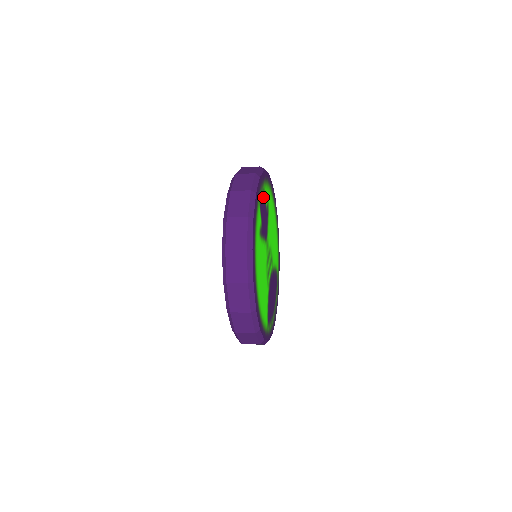
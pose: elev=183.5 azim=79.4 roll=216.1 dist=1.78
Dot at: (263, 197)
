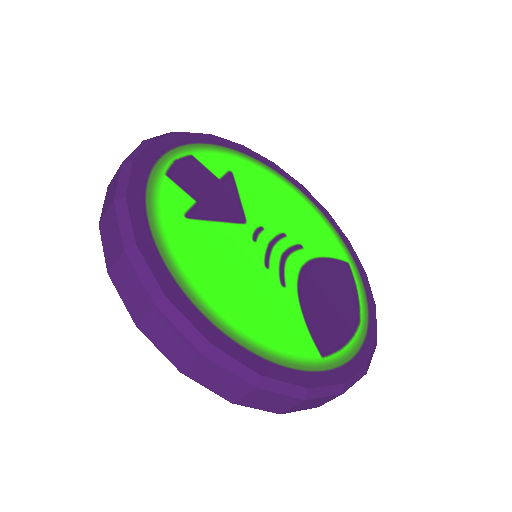
Dot at: (190, 165)
